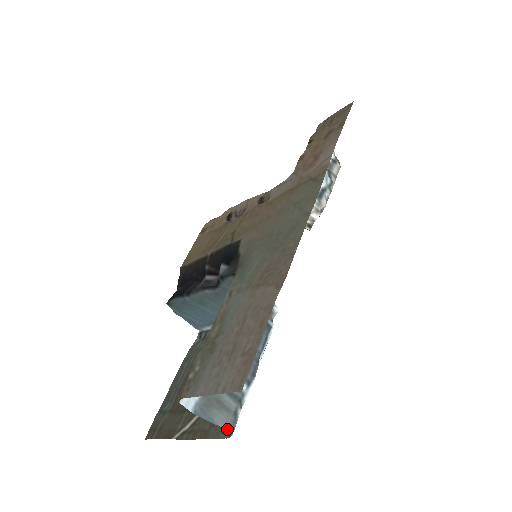
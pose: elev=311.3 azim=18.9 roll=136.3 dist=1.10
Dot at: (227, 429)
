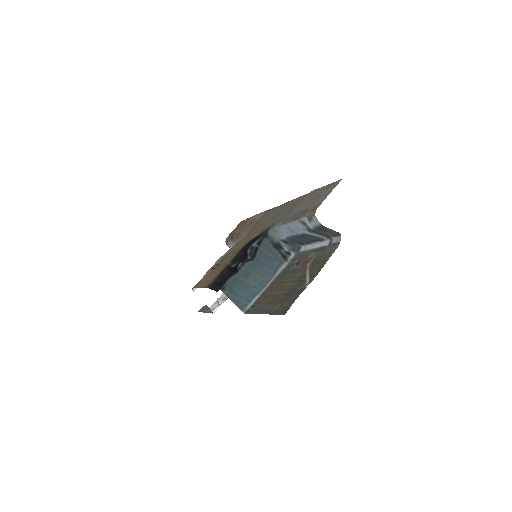
Dot at: (338, 232)
